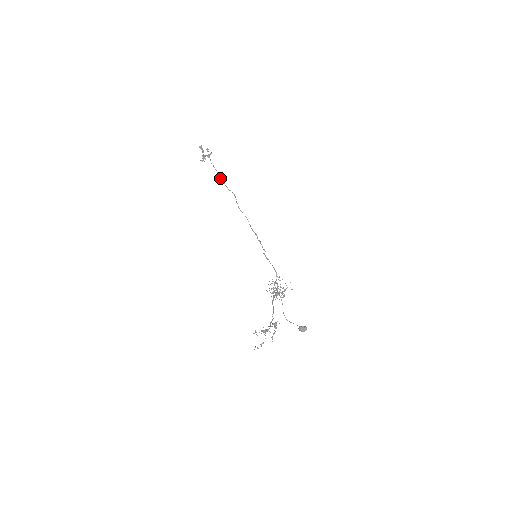
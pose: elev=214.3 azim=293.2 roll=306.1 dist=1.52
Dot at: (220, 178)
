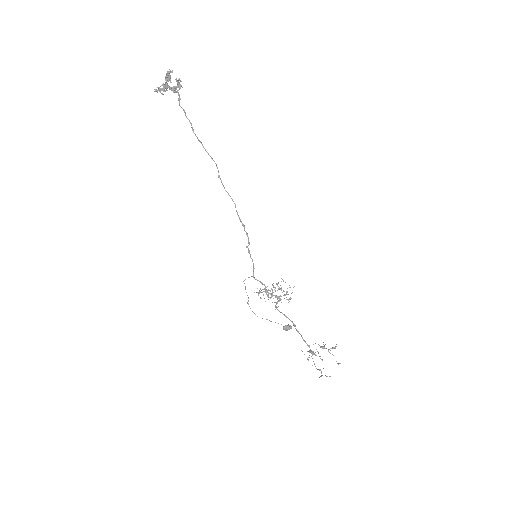
Dot at: (195, 134)
